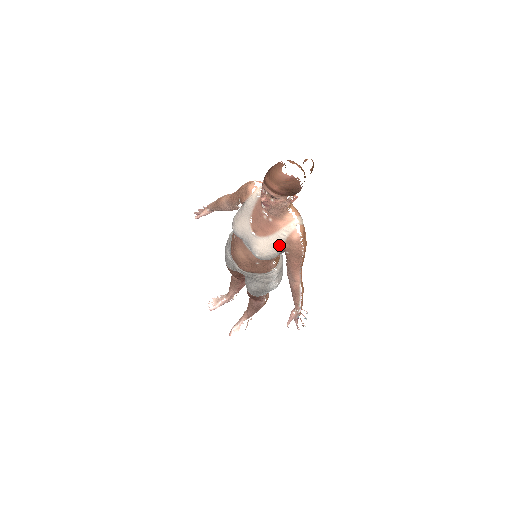
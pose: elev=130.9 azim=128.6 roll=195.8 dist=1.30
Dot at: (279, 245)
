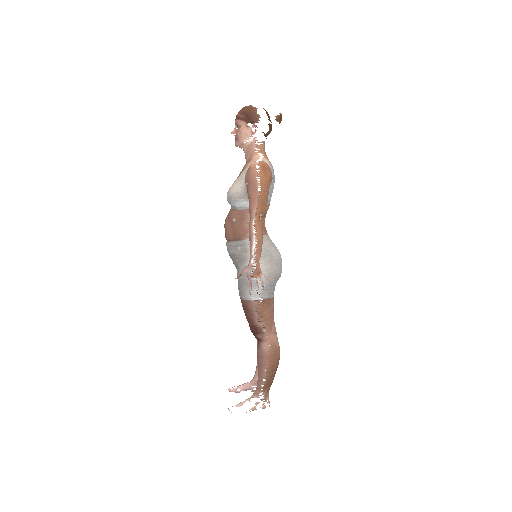
Dot at: (243, 179)
